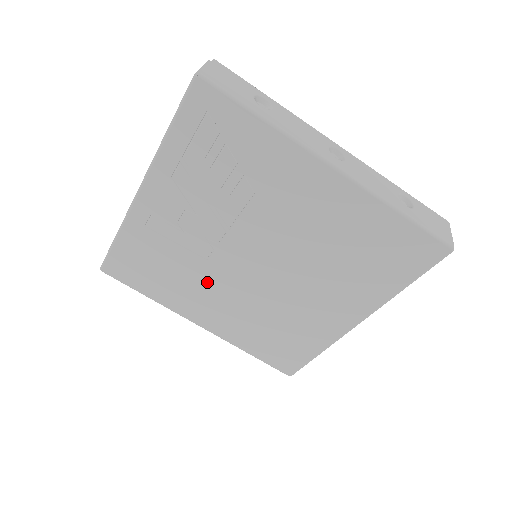
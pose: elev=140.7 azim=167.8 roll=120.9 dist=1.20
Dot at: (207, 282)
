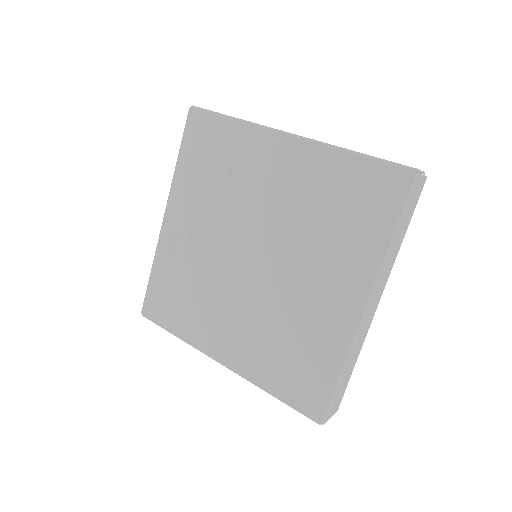
Dot at: (219, 298)
